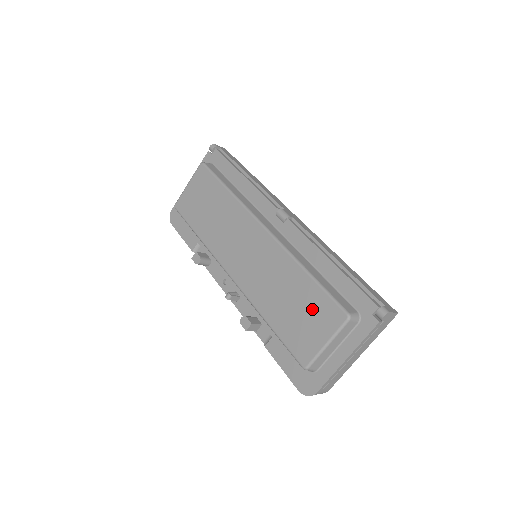
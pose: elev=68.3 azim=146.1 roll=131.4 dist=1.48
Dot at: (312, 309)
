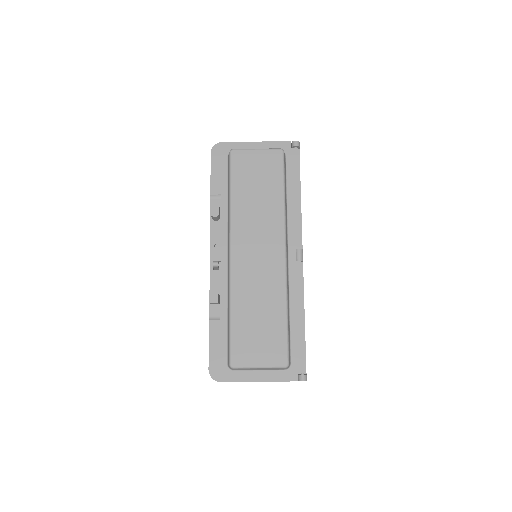
Dot at: (269, 338)
